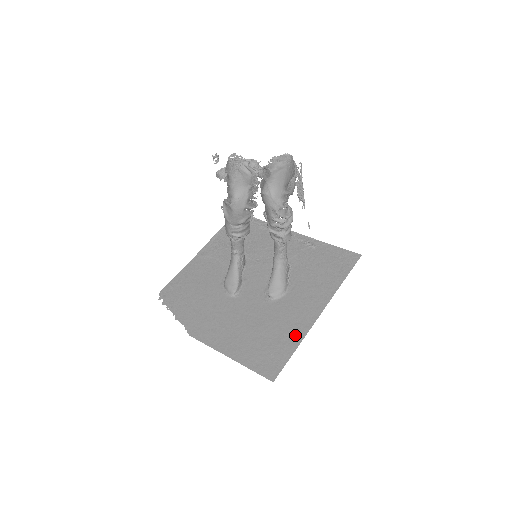
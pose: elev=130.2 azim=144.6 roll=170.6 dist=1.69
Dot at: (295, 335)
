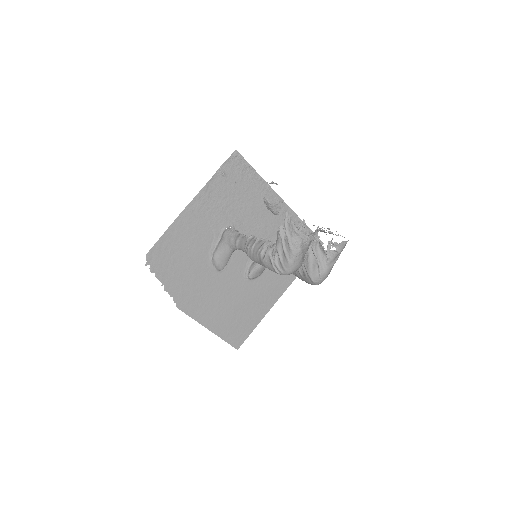
Dot at: (259, 314)
